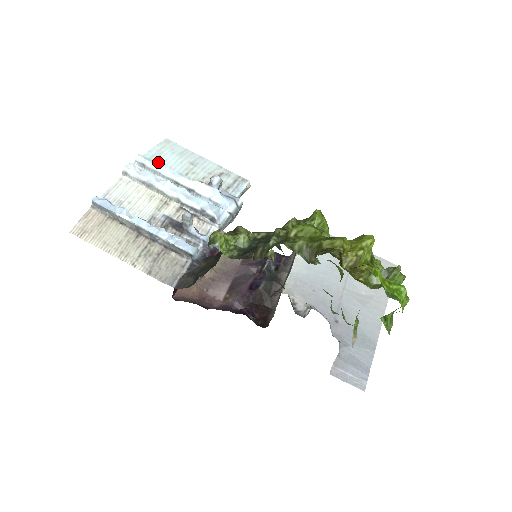
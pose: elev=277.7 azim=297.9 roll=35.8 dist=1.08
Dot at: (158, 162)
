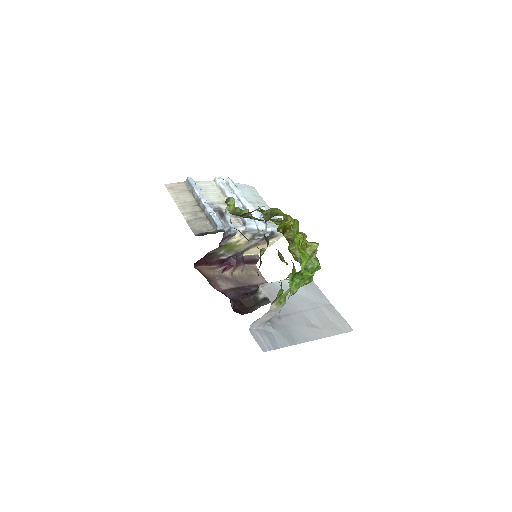
Dot at: occluded
